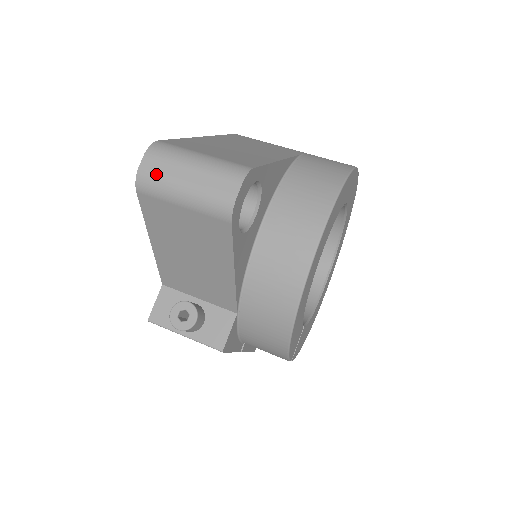
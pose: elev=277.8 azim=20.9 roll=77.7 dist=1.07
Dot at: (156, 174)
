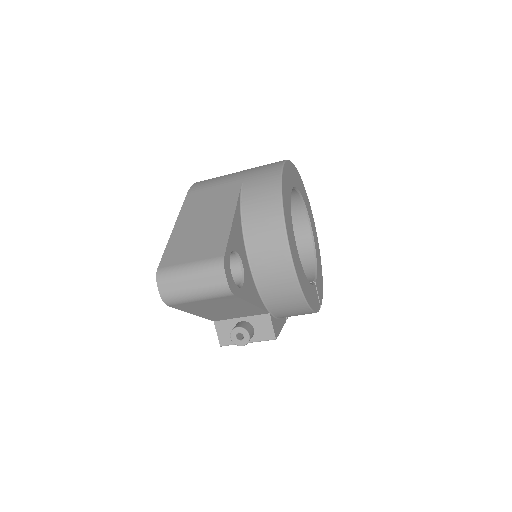
Dot at: (173, 294)
